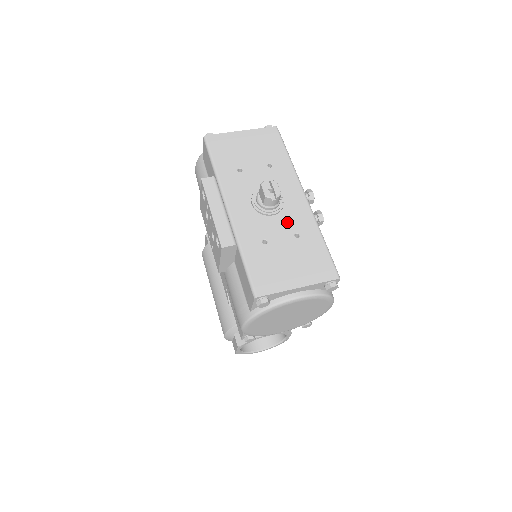
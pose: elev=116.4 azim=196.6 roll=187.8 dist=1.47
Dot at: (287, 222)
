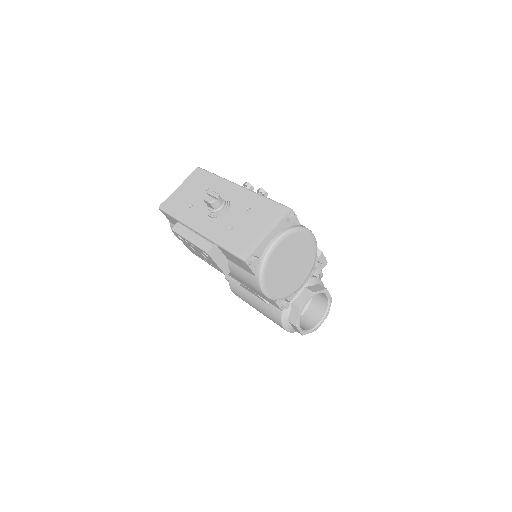
Dot at: (237, 208)
